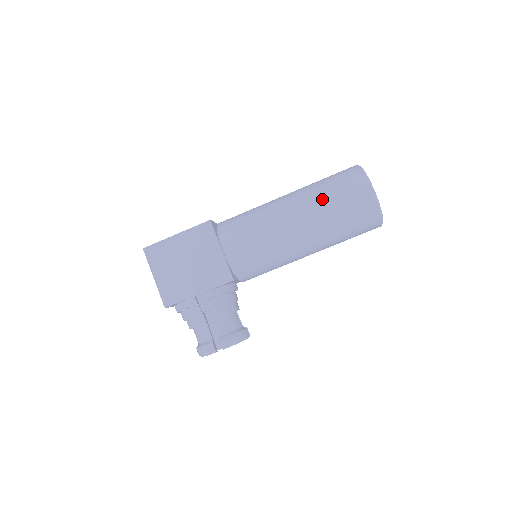
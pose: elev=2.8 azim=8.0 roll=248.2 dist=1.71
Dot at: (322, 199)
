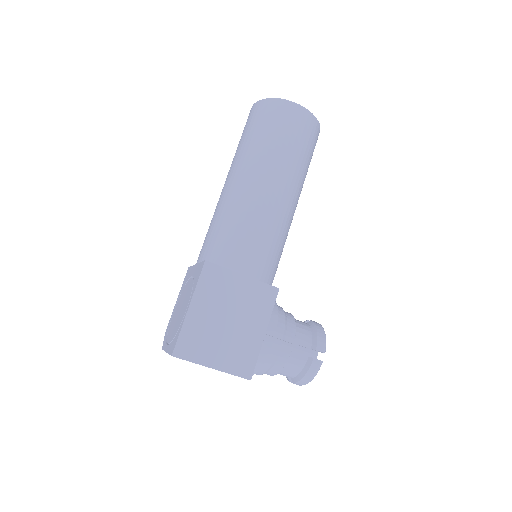
Dot at: (274, 149)
